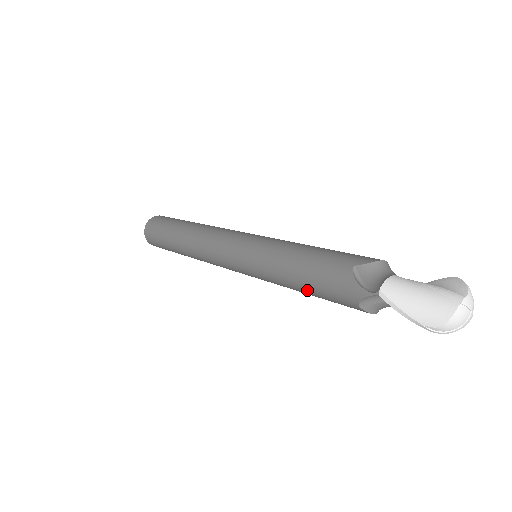
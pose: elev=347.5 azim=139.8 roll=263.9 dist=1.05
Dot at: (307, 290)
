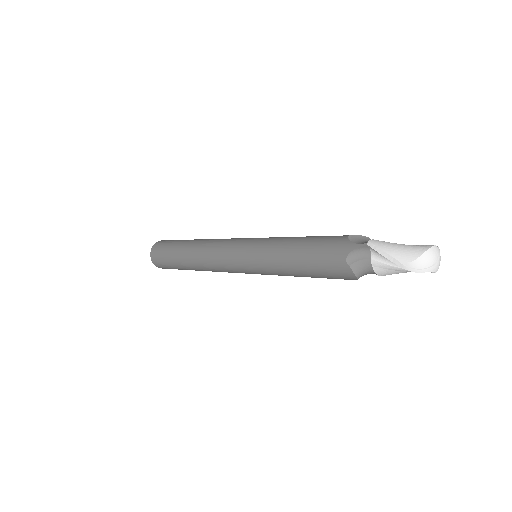
Dot at: (301, 259)
